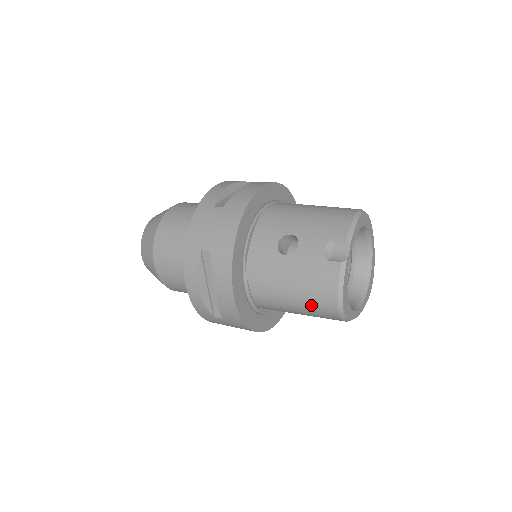
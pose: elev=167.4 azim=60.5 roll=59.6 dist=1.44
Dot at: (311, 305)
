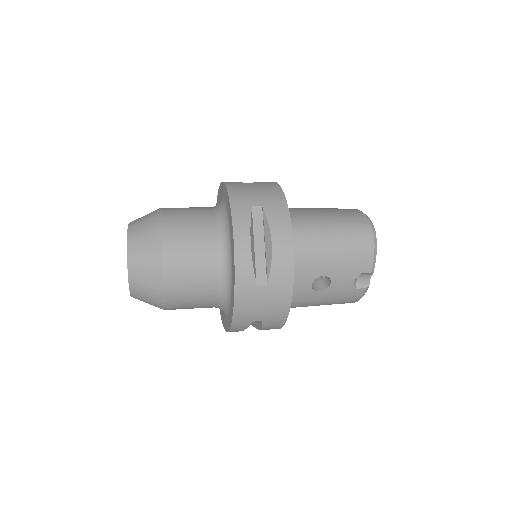
Dot at: occluded
